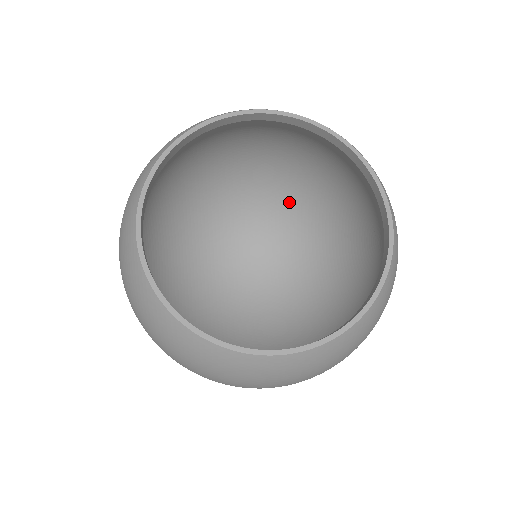
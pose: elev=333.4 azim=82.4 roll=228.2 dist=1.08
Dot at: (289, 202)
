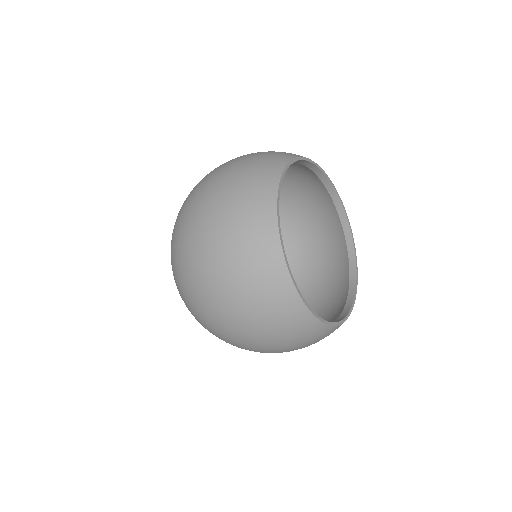
Dot at: occluded
